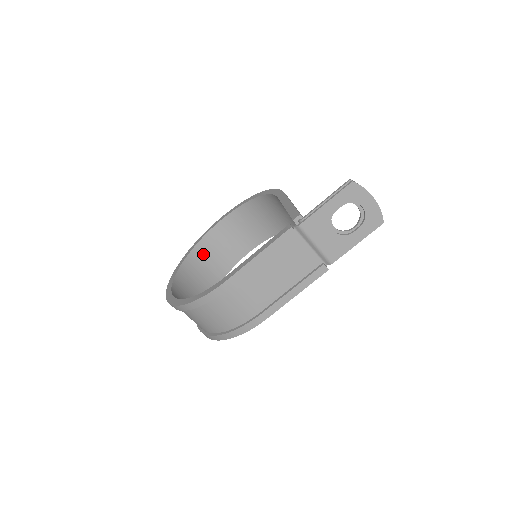
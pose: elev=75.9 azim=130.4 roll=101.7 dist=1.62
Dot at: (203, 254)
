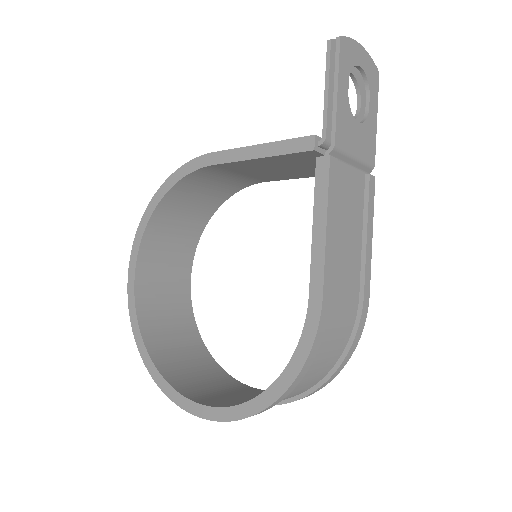
Dot at: (157, 333)
